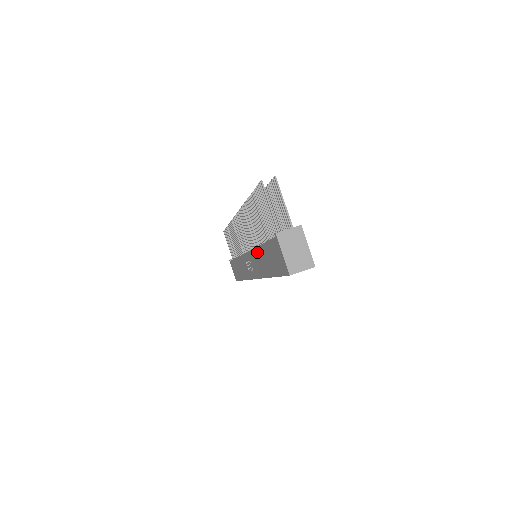
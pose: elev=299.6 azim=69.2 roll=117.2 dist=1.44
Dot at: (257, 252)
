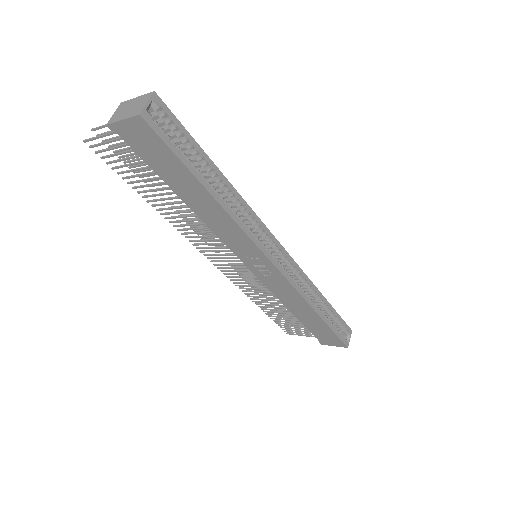
Dot at: (202, 216)
